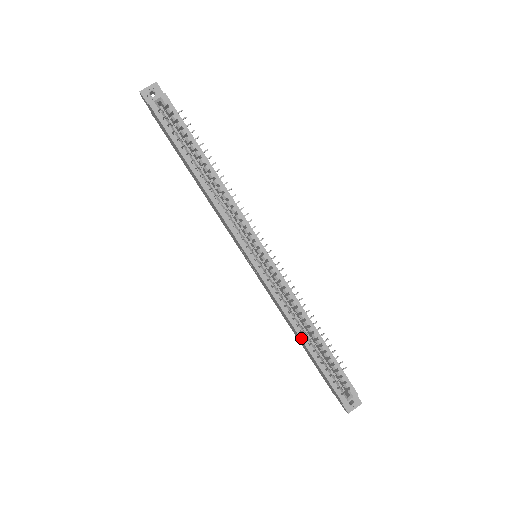
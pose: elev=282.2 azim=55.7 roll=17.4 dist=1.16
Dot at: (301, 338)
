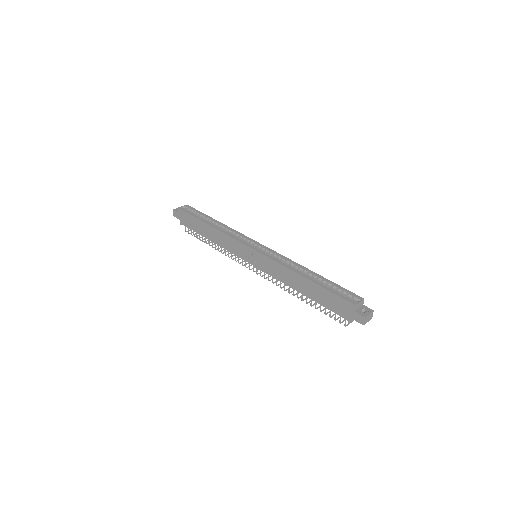
Dot at: (301, 275)
